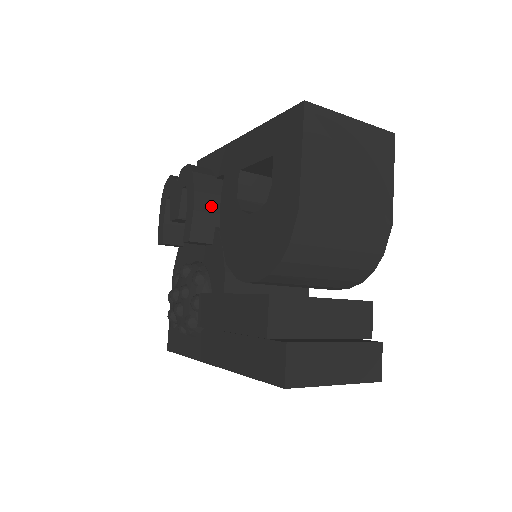
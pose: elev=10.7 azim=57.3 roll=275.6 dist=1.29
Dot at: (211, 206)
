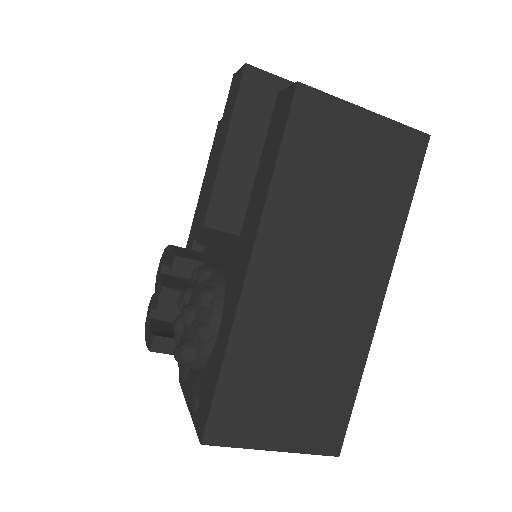
Dot at: occluded
